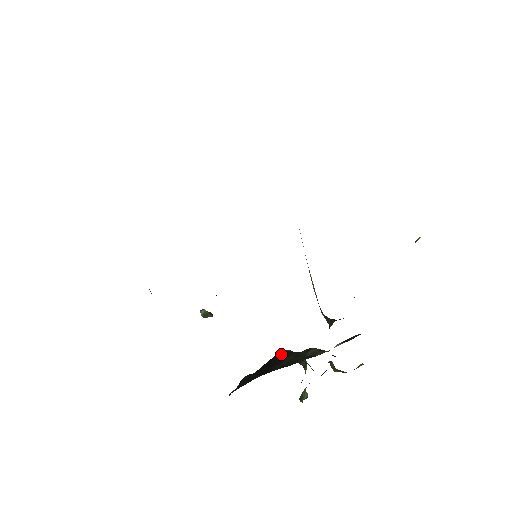
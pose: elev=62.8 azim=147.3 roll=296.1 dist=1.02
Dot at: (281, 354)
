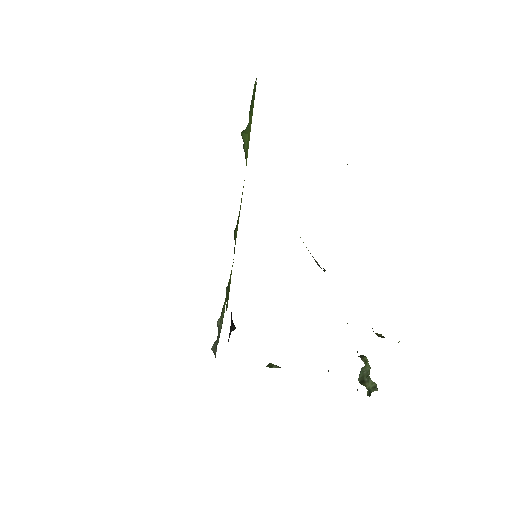
Dot at: occluded
